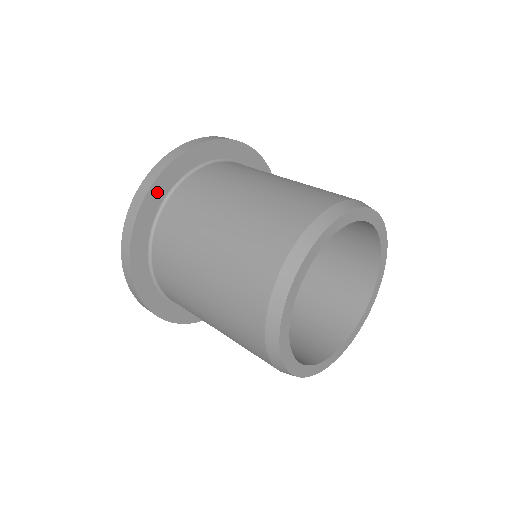
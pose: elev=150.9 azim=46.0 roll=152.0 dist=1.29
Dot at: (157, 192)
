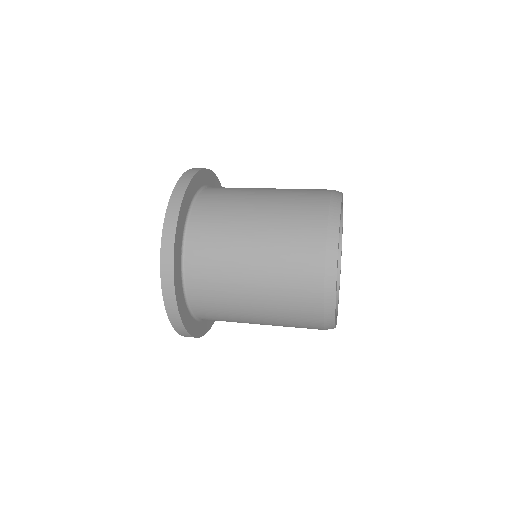
Dot at: (183, 209)
